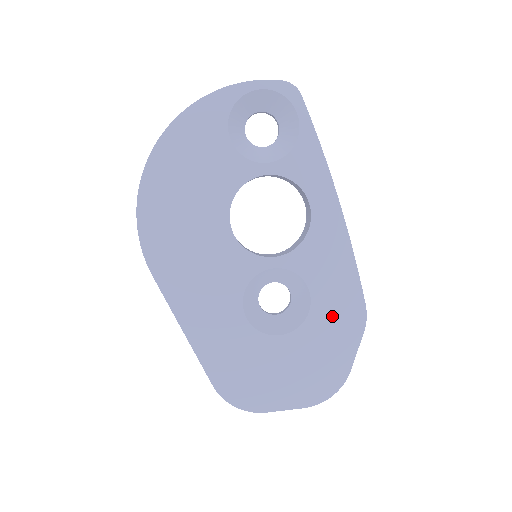
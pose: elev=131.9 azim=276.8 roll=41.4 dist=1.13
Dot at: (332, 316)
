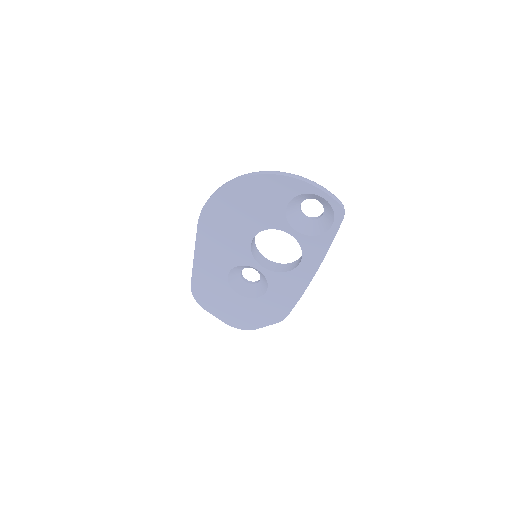
Dot at: (268, 307)
